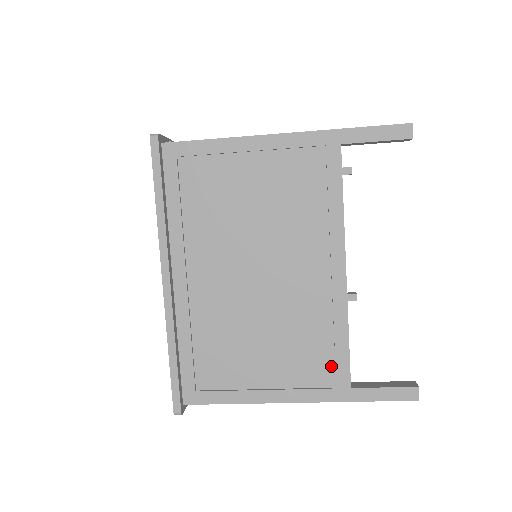
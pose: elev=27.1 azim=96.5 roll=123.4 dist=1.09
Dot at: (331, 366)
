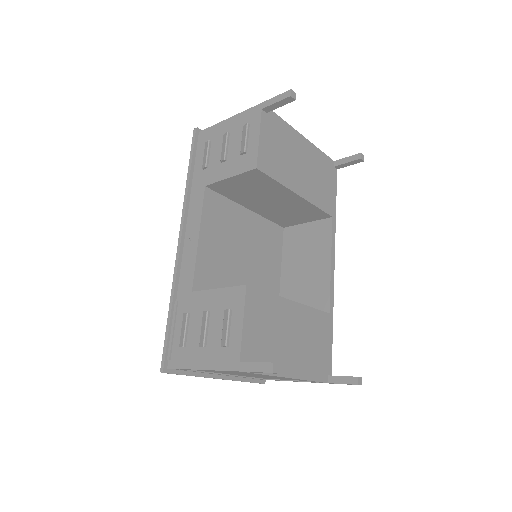
Dot at: occluded
